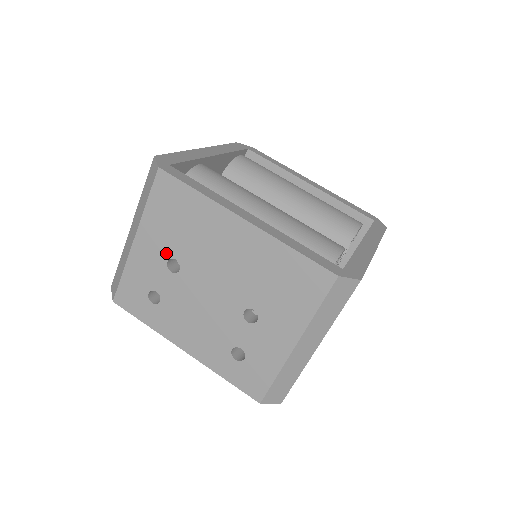
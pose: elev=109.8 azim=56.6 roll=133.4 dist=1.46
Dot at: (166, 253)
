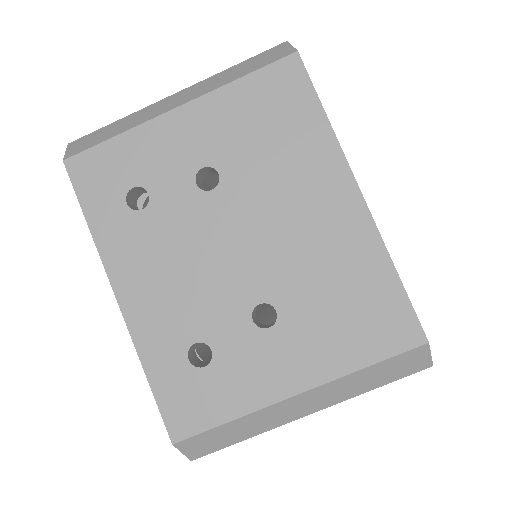
Dot at: (211, 156)
